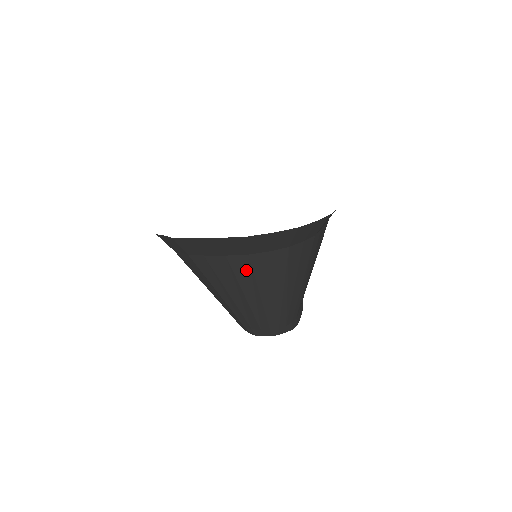
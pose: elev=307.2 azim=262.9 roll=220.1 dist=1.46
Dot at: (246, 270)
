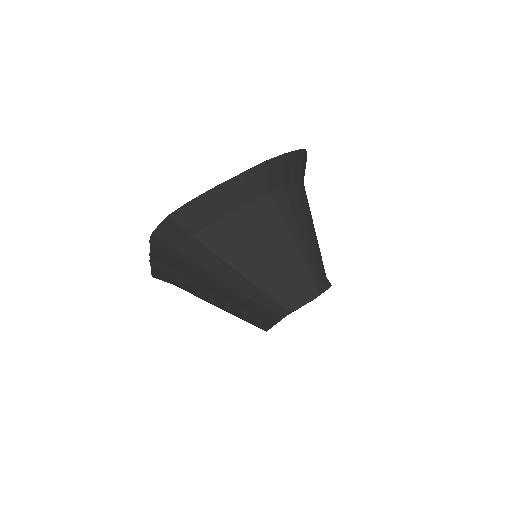
Dot at: (255, 223)
